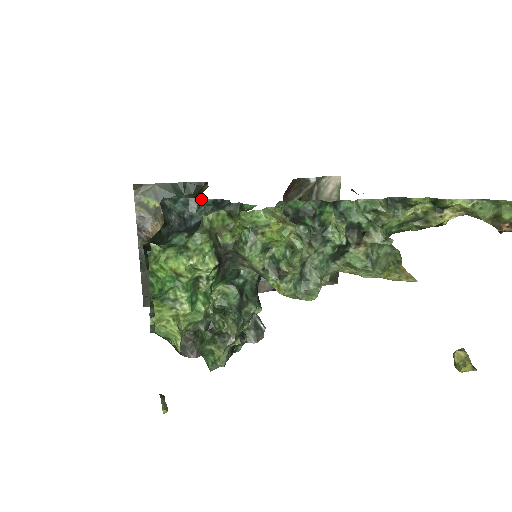
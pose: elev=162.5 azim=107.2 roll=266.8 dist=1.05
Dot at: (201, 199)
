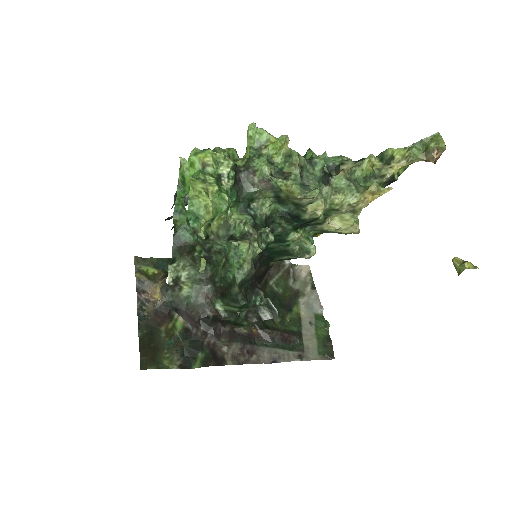
Dot at: occluded
